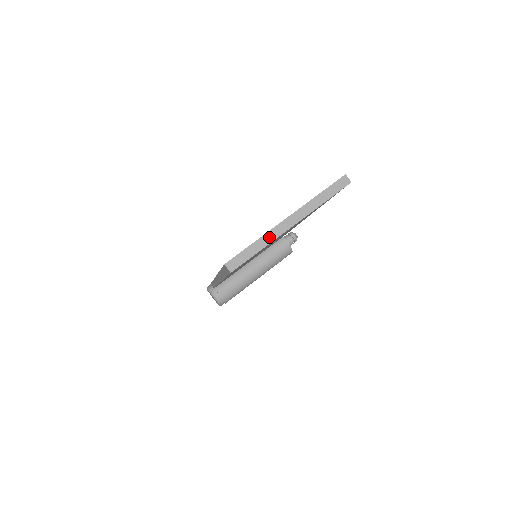
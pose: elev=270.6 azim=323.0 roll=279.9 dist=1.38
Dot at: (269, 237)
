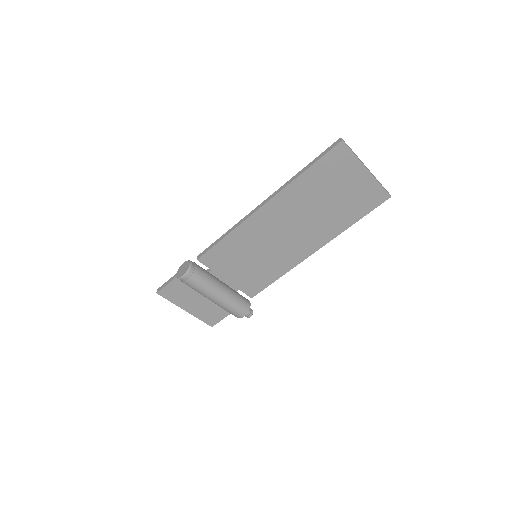
Dot at: (359, 159)
